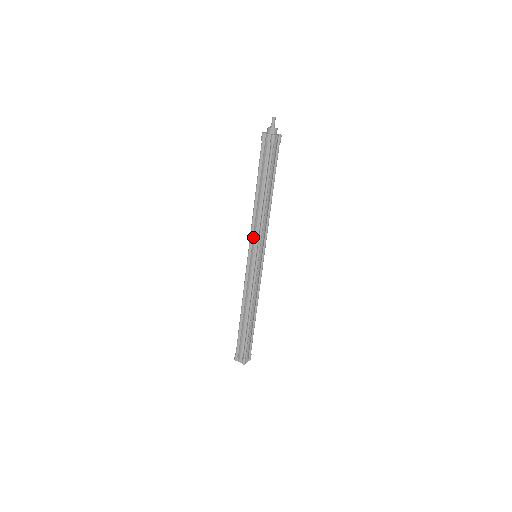
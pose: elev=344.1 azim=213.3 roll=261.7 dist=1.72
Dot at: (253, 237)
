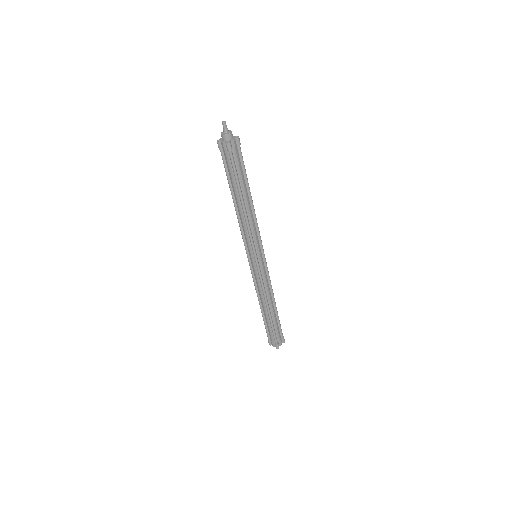
Dot at: (246, 241)
